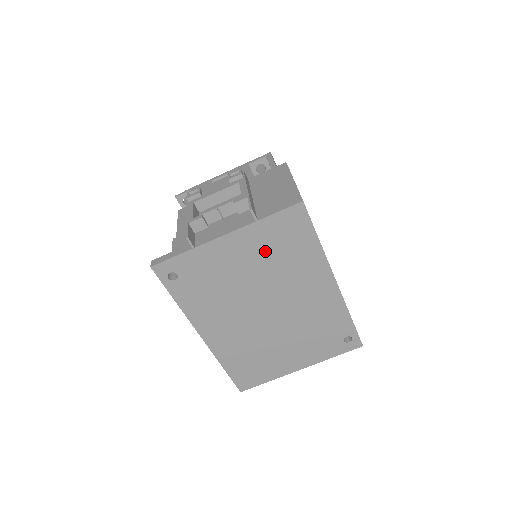
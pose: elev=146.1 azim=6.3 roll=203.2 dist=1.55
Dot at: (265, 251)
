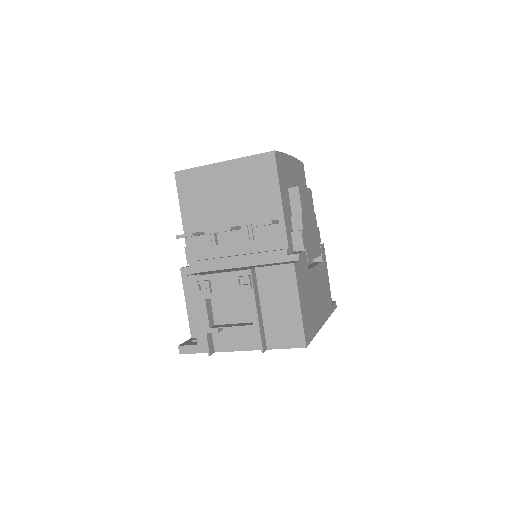
Dot at: occluded
